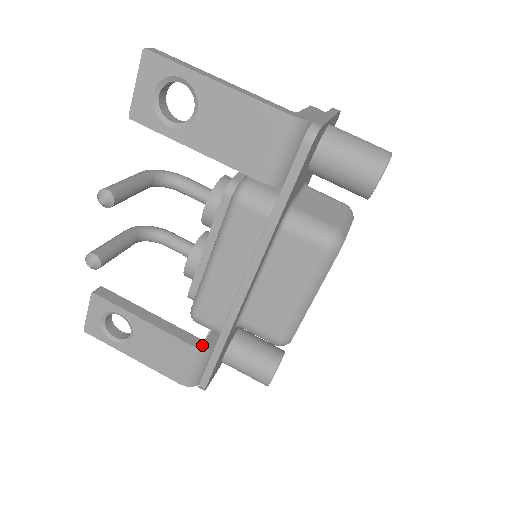
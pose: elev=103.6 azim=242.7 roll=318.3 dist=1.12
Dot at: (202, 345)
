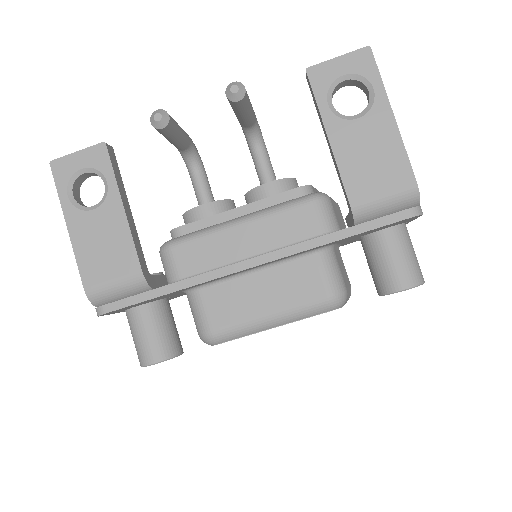
Dot at: (147, 276)
